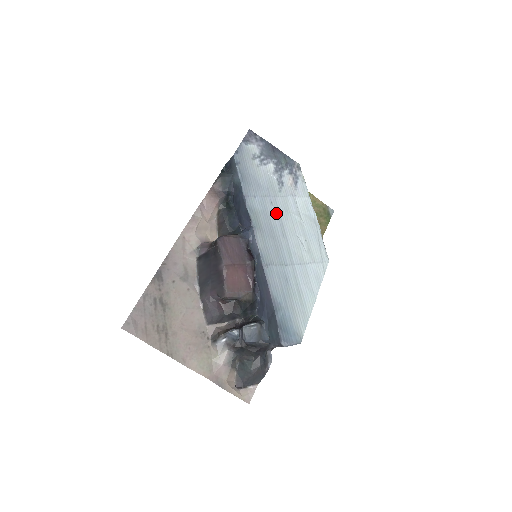
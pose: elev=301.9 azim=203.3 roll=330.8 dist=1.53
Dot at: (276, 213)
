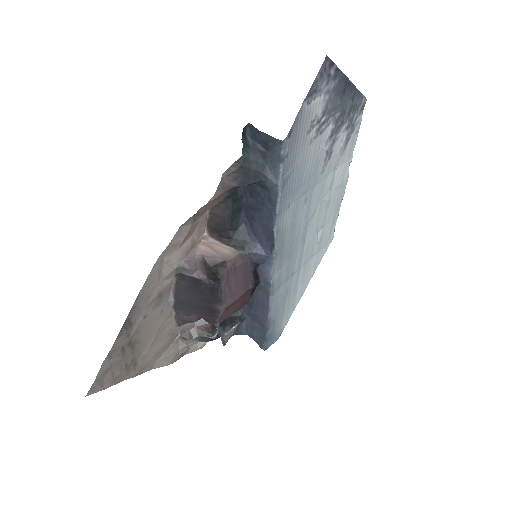
Dot at: (306, 213)
